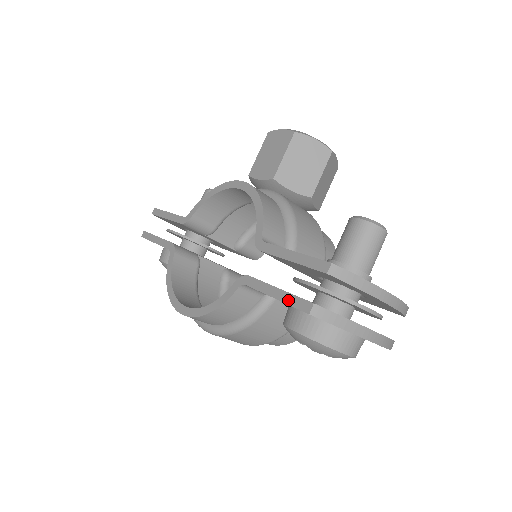
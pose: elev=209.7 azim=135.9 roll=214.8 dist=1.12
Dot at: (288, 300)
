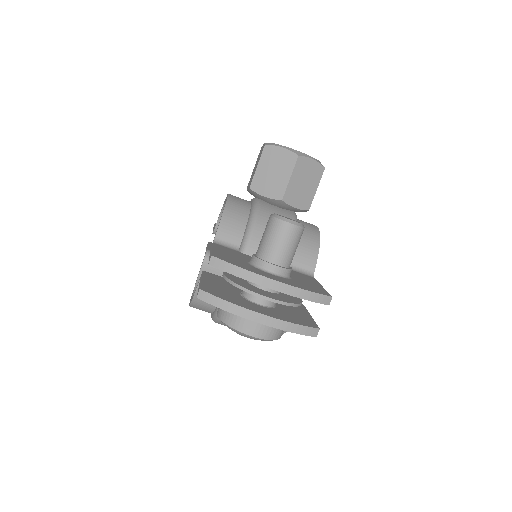
Dot at: occluded
